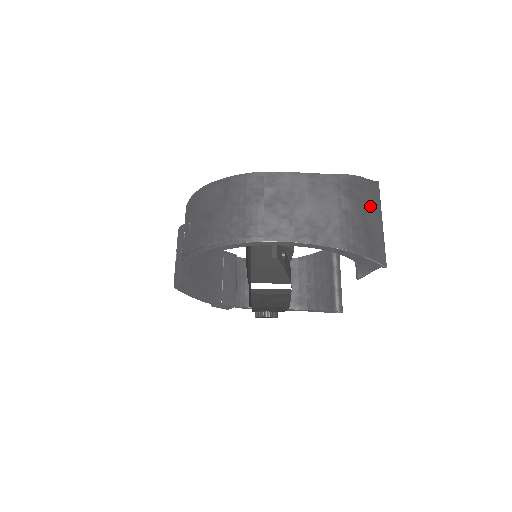
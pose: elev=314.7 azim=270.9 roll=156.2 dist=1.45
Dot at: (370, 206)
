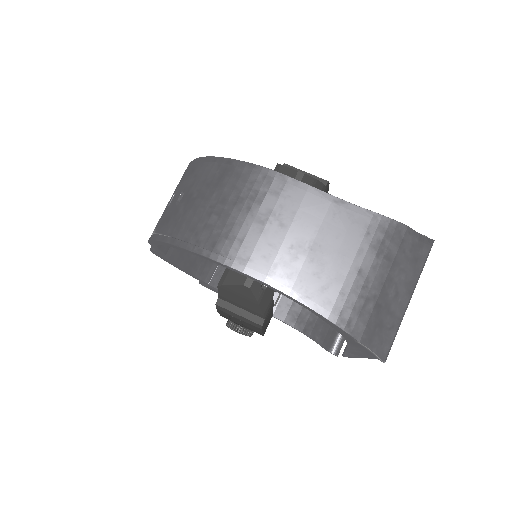
Dot at: (402, 272)
